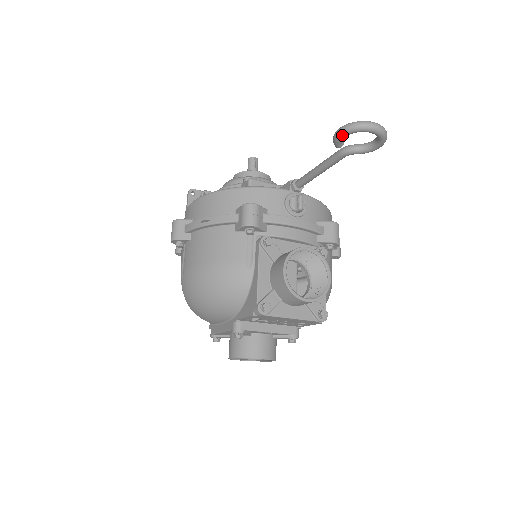
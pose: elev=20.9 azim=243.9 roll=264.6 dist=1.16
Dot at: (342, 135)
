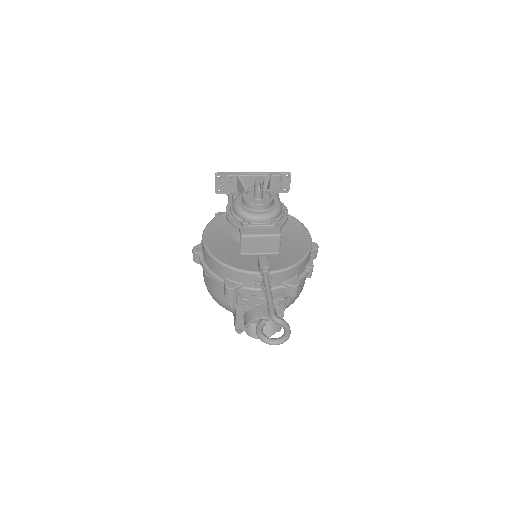
Dot at: (258, 334)
